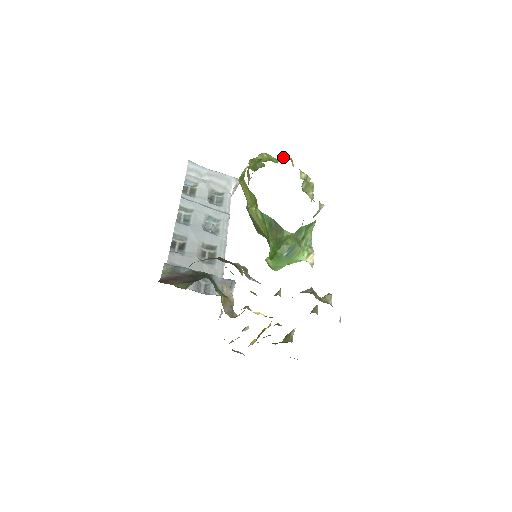
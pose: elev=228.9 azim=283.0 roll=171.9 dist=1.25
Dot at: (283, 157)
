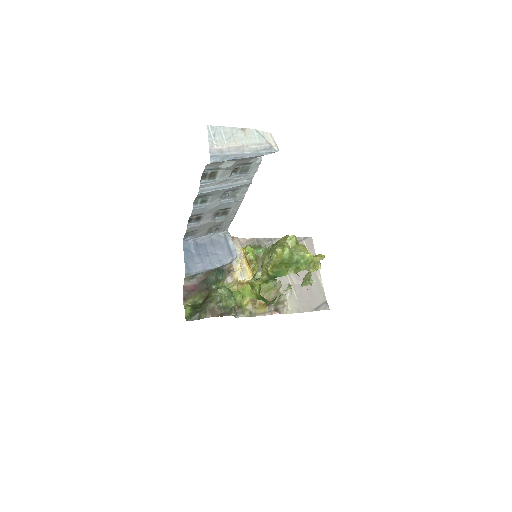
Dot at: (304, 261)
